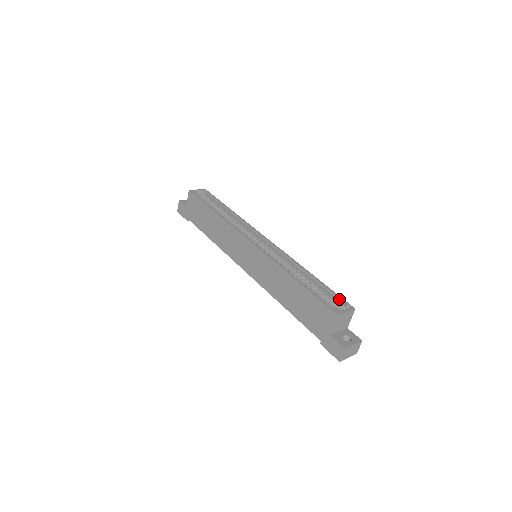
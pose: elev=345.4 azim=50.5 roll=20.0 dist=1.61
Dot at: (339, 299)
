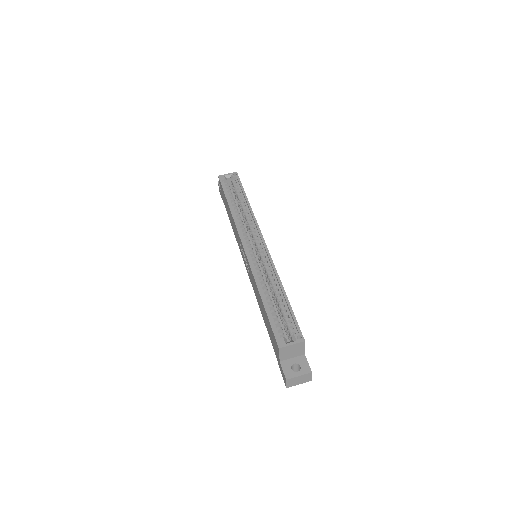
Dot at: (296, 326)
